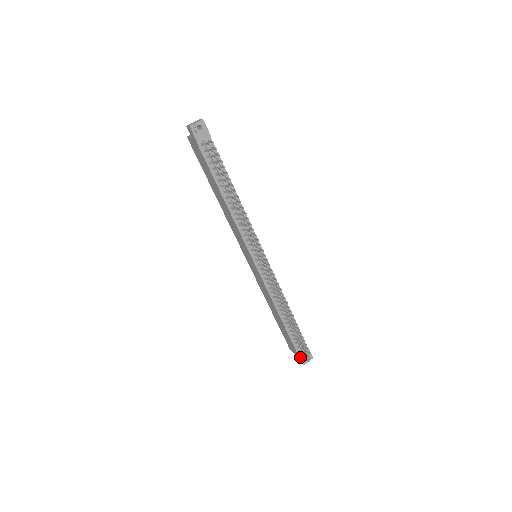
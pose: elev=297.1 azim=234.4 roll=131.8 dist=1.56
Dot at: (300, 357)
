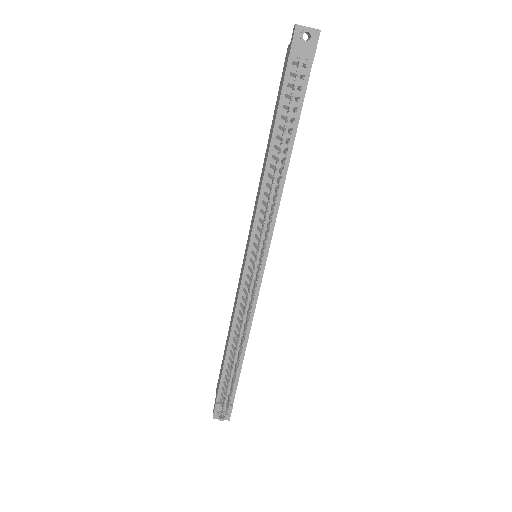
Dot at: (216, 407)
